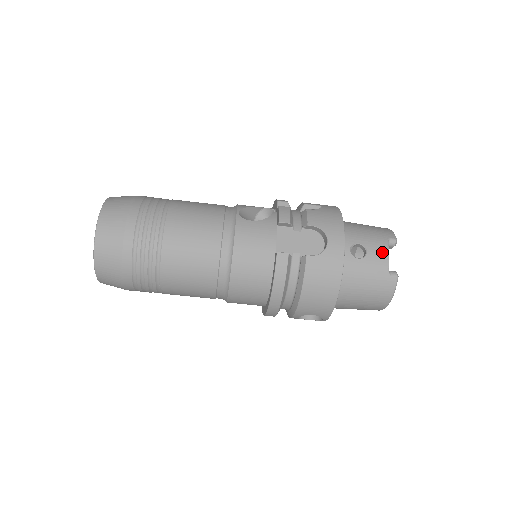
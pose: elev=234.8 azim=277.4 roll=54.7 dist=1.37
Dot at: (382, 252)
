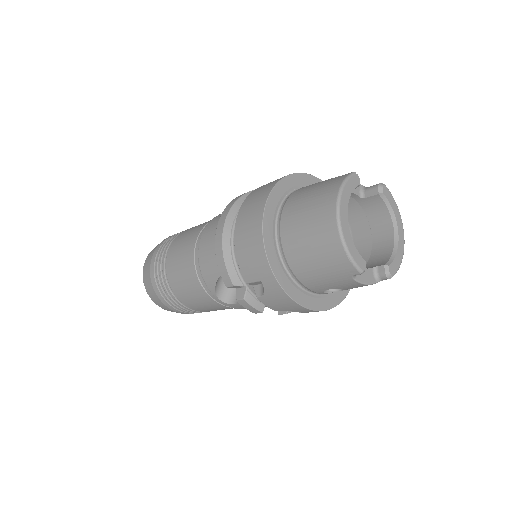
Dot at: (356, 286)
